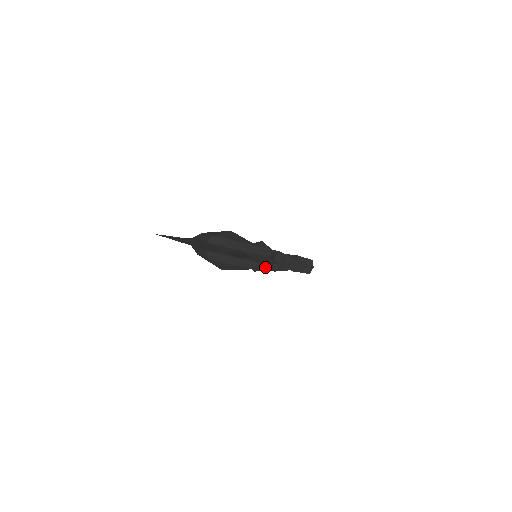
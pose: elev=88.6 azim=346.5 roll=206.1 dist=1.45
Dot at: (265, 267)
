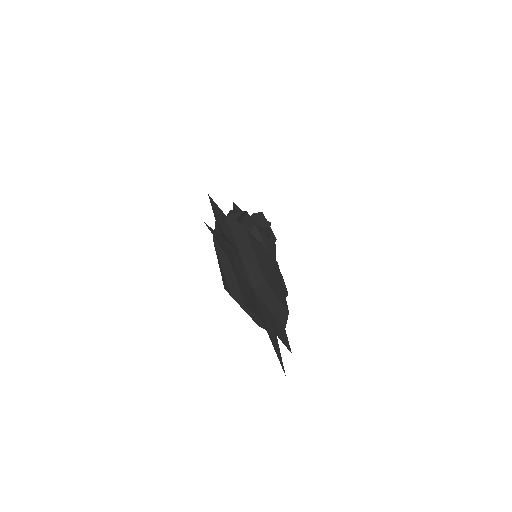
Dot at: occluded
